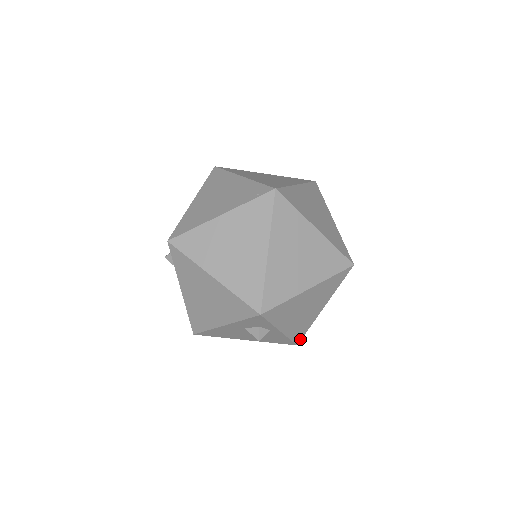
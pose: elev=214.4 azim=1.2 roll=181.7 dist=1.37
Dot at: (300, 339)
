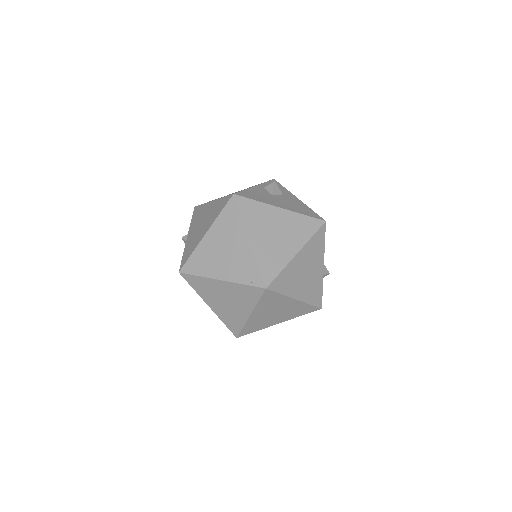
Dot at: occluded
